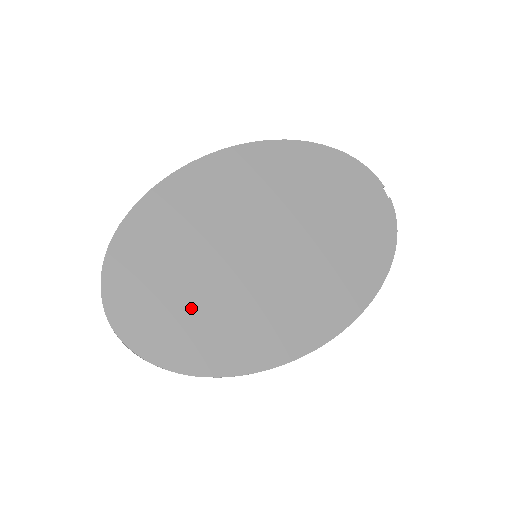
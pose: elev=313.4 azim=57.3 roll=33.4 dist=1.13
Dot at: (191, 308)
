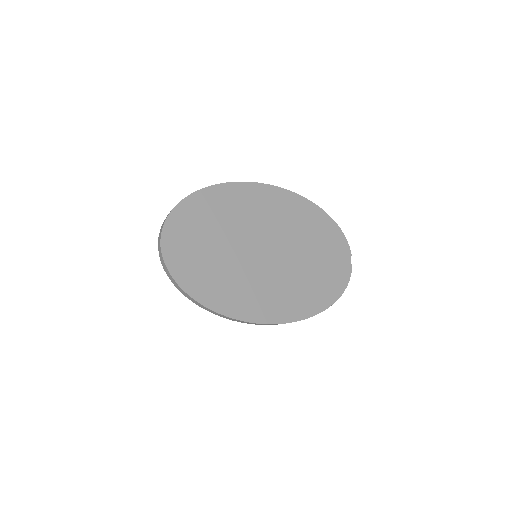
Dot at: (208, 260)
